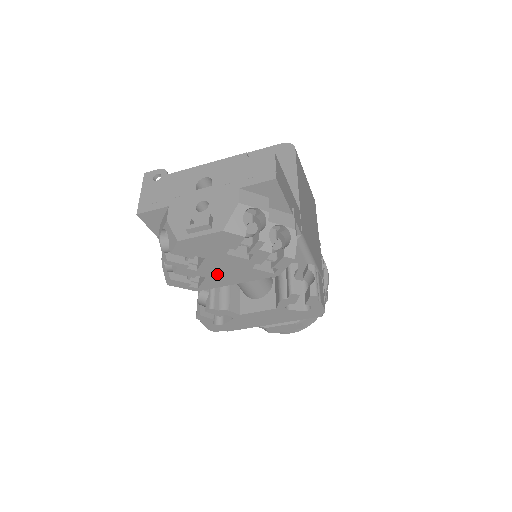
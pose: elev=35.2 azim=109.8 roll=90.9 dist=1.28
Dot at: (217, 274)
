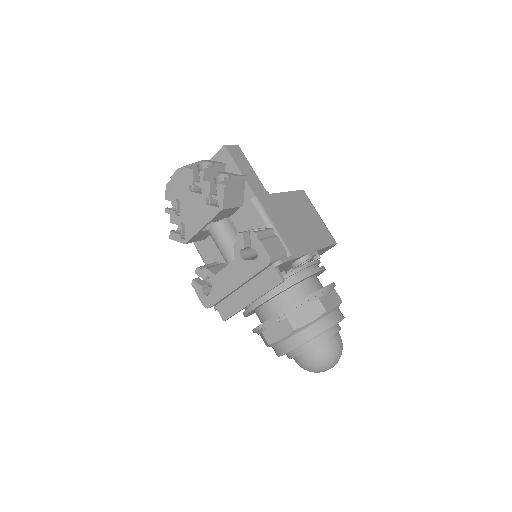
Dot at: (190, 218)
